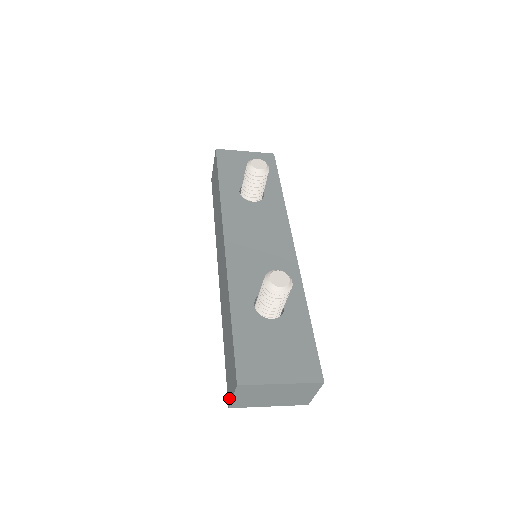
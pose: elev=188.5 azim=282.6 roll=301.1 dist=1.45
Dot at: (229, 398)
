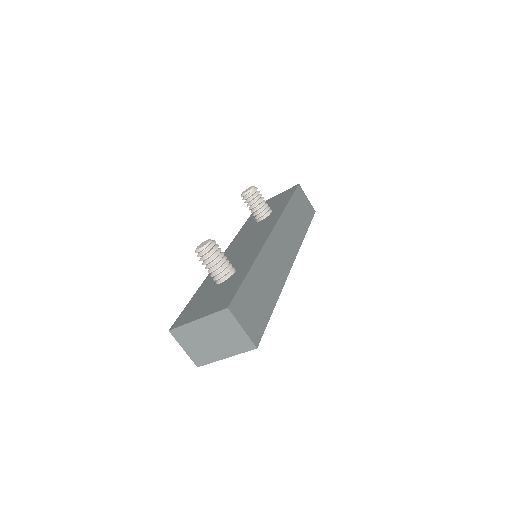
Dot at: occluded
